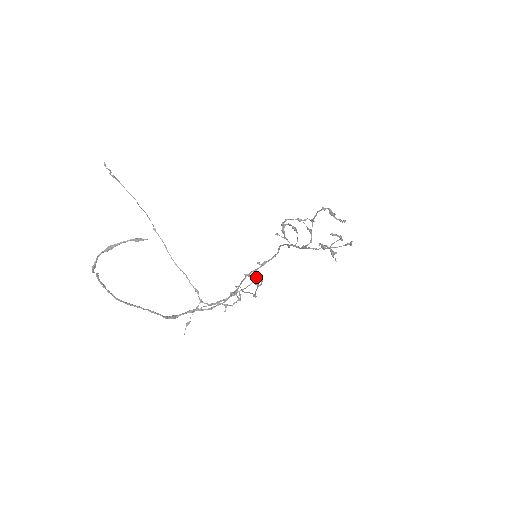
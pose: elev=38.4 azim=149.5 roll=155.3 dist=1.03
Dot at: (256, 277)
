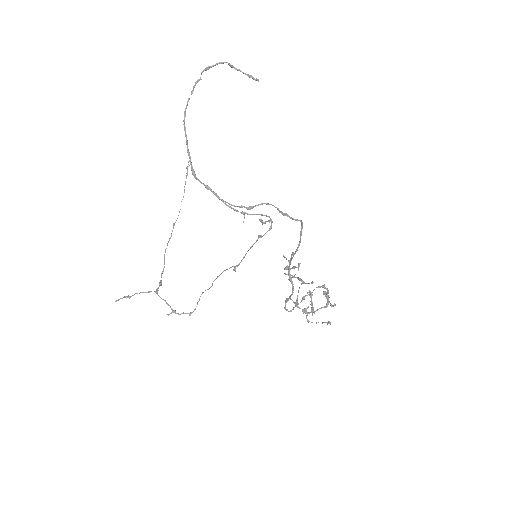
Dot at: occluded
